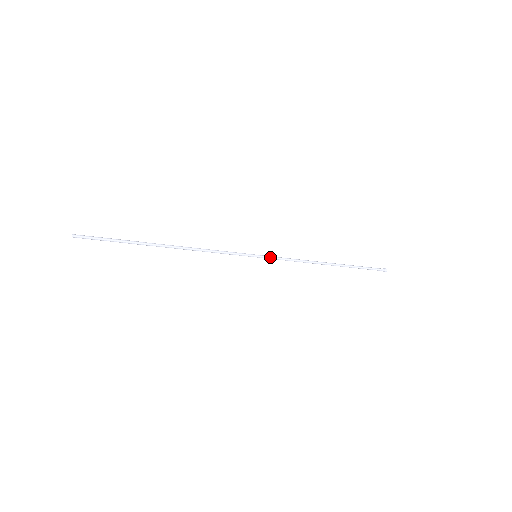
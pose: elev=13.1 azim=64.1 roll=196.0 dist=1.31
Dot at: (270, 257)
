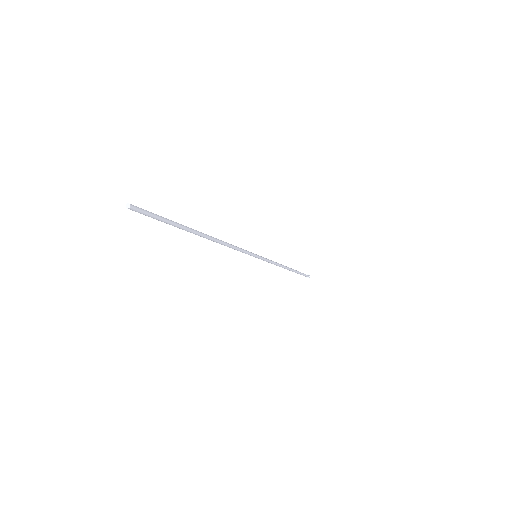
Dot at: (263, 257)
